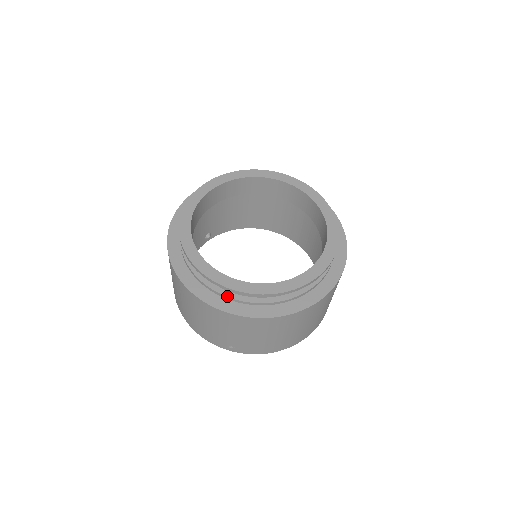
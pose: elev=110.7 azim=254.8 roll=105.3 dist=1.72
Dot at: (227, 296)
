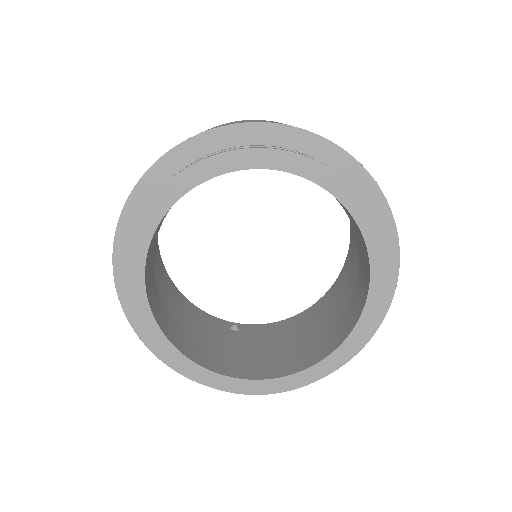
Dot at: occluded
